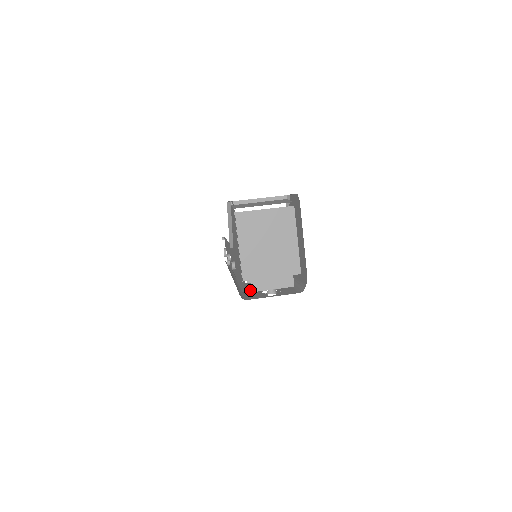
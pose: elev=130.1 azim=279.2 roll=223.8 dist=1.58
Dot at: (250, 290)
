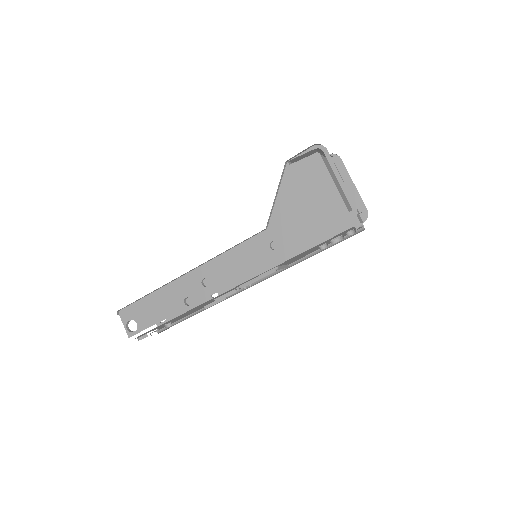
Dot at: occluded
